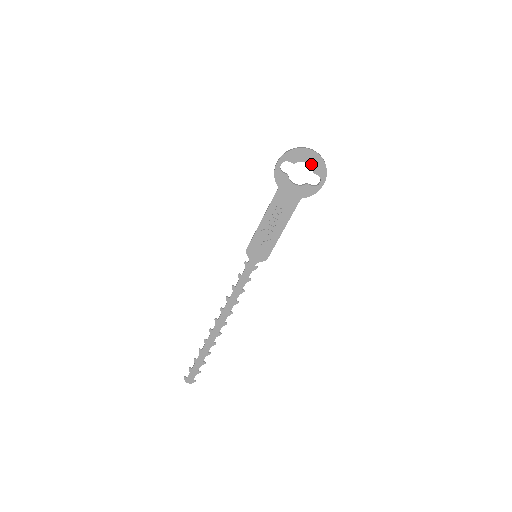
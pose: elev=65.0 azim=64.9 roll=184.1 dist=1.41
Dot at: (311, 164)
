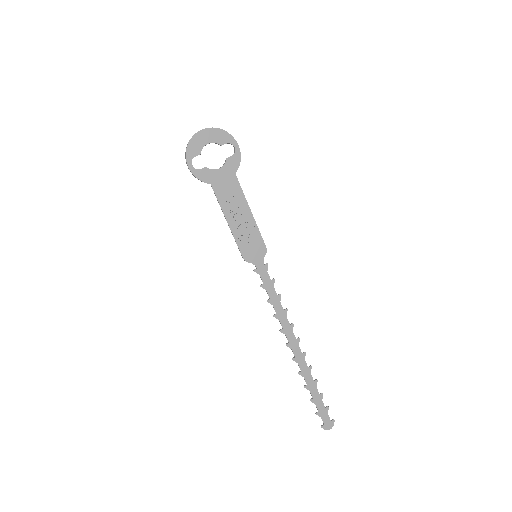
Dot at: (212, 141)
